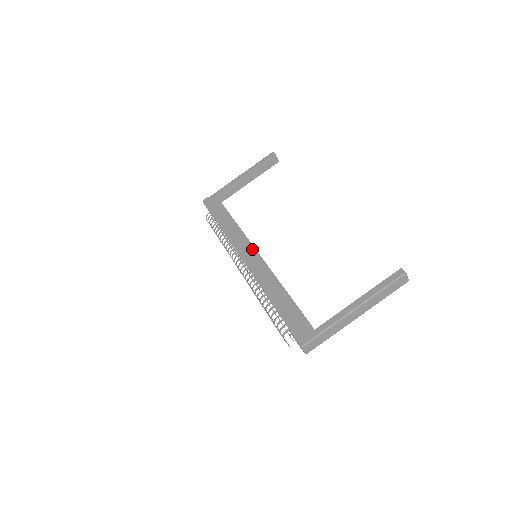
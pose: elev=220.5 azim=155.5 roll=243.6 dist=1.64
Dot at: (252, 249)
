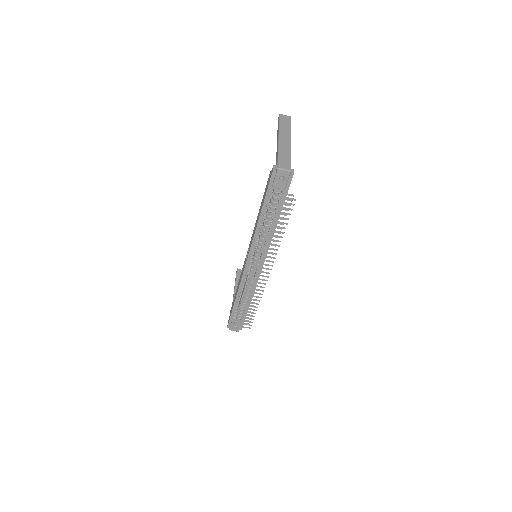
Dot at: (247, 254)
